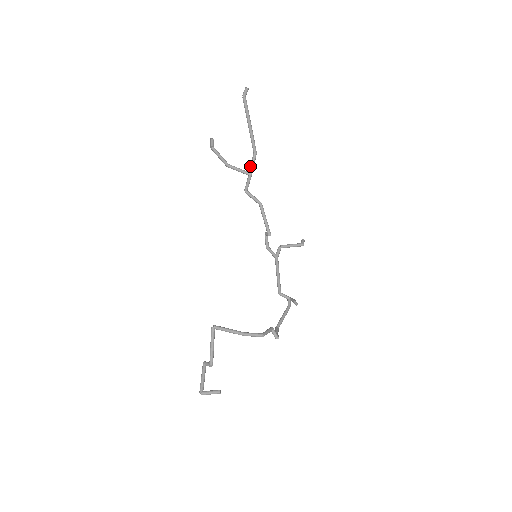
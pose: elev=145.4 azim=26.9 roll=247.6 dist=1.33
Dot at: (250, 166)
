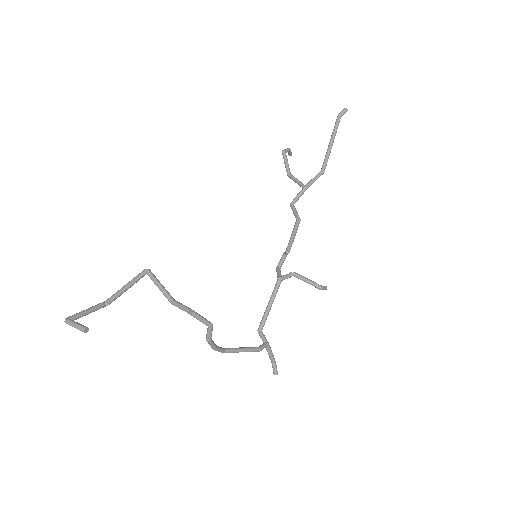
Dot at: (310, 180)
